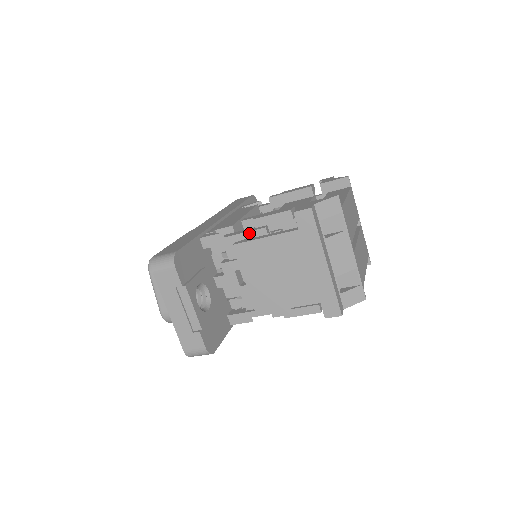
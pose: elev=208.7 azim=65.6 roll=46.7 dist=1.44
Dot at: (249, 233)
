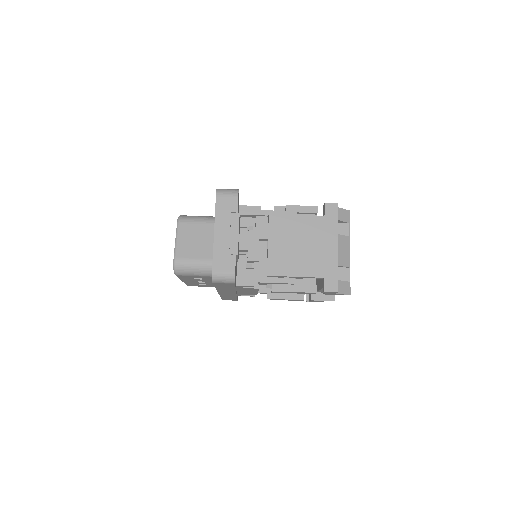
Dot at: (282, 212)
